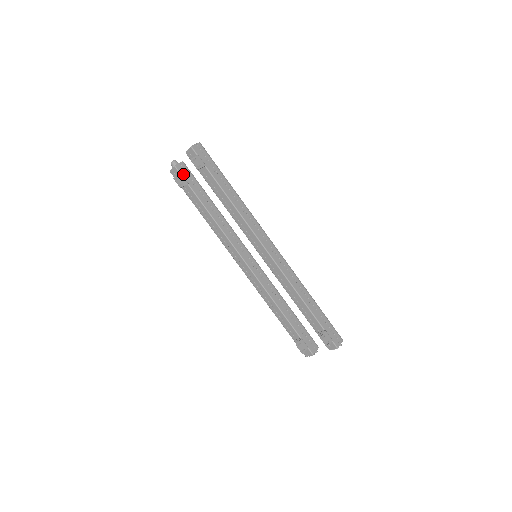
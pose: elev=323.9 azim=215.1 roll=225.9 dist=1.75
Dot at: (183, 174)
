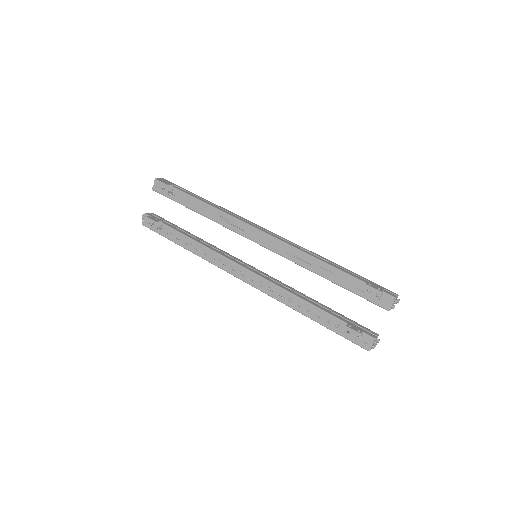
Dot at: occluded
